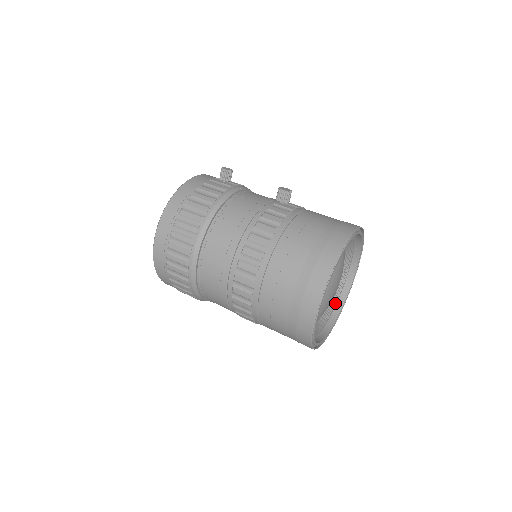
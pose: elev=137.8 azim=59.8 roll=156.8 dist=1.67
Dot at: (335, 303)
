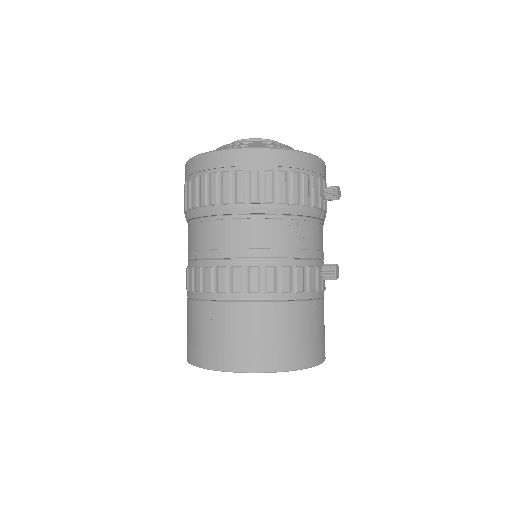
Dot at: occluded
